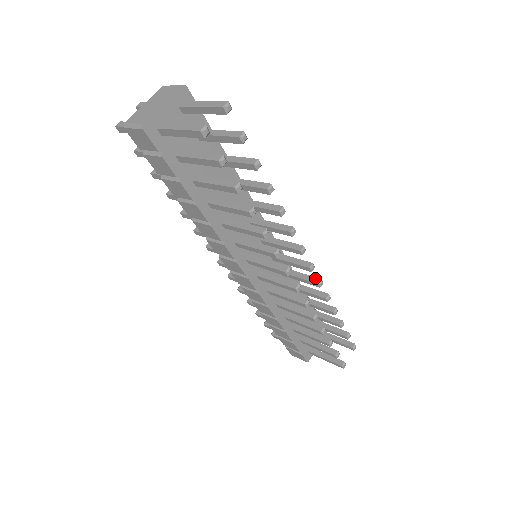
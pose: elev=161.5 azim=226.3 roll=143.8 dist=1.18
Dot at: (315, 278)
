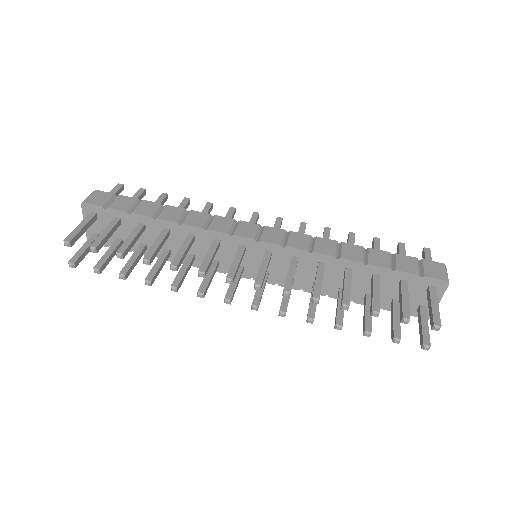
Dot at: (284, 286)
